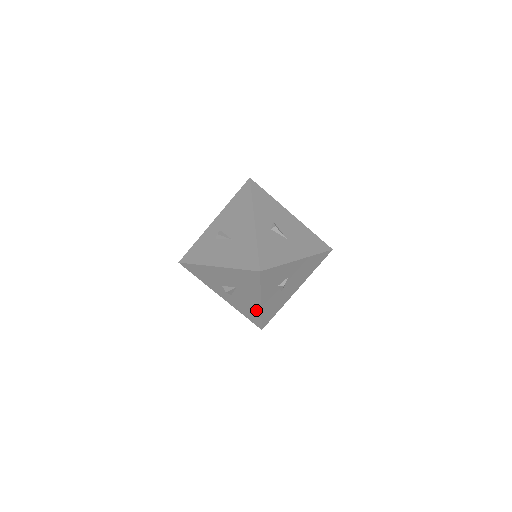
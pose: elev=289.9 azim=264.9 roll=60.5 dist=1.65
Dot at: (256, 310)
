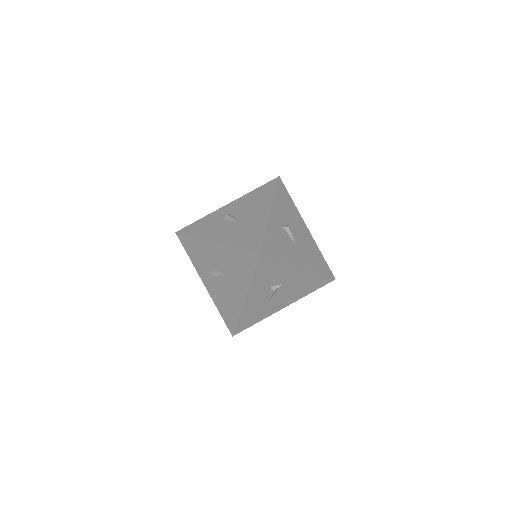
Dot at: (236, 308)
